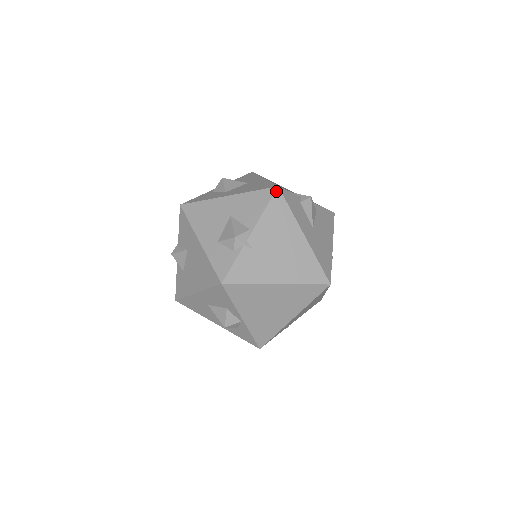
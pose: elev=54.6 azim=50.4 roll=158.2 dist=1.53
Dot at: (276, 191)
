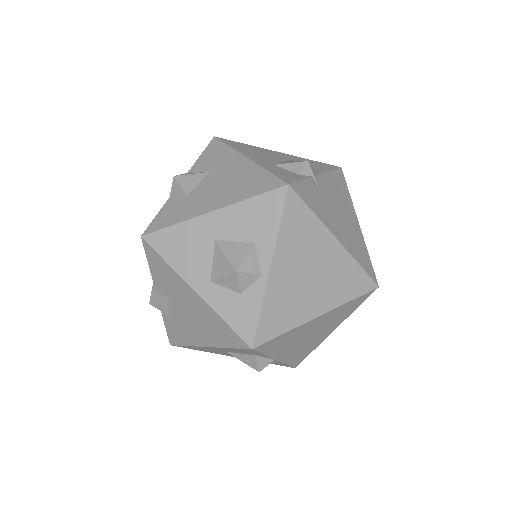
Dot at: (340, 168)
